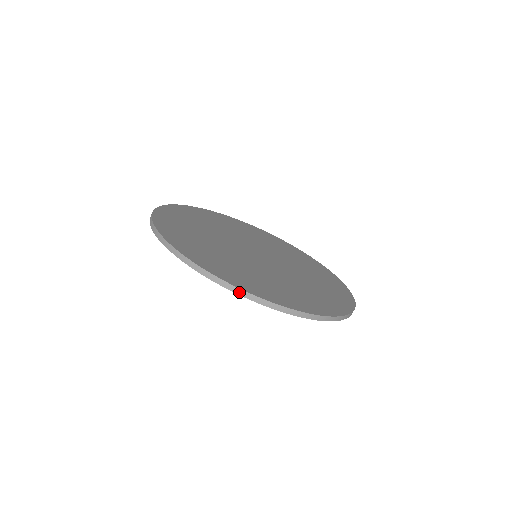
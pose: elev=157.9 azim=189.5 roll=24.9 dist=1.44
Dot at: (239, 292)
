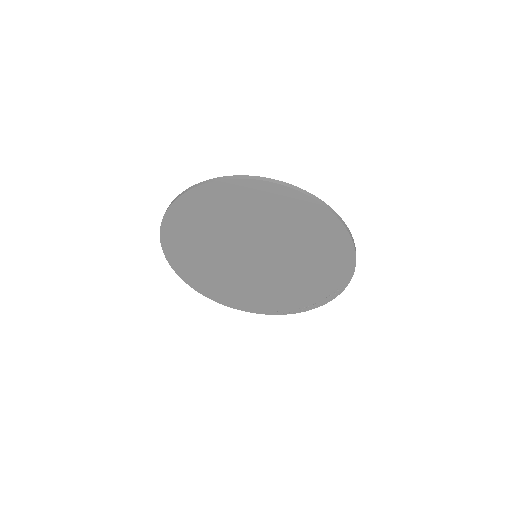
Dot at: (309, 194)
